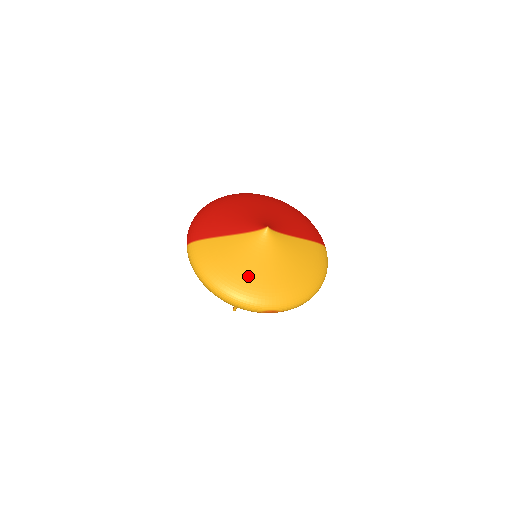
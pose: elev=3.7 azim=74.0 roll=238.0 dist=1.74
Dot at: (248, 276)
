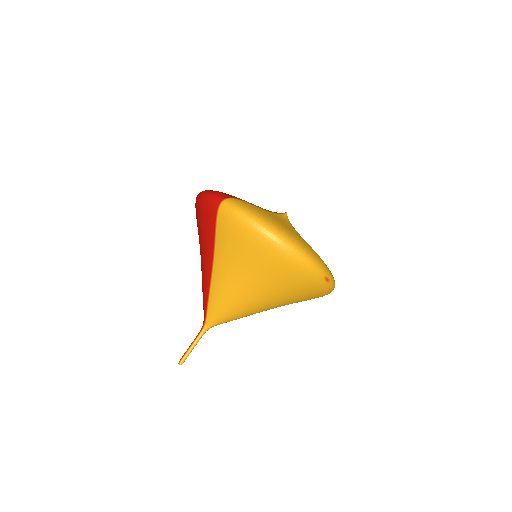
Dot at: (301, 238)
